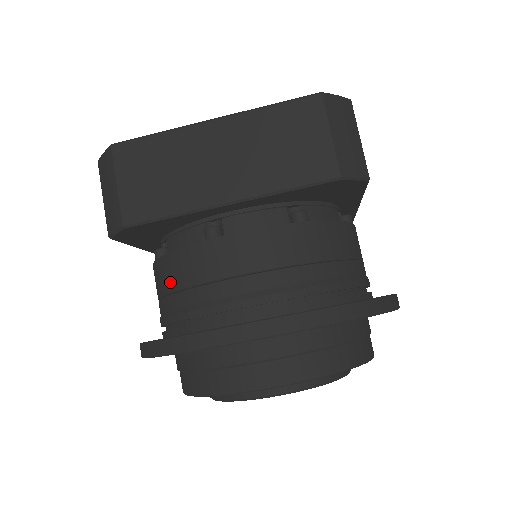
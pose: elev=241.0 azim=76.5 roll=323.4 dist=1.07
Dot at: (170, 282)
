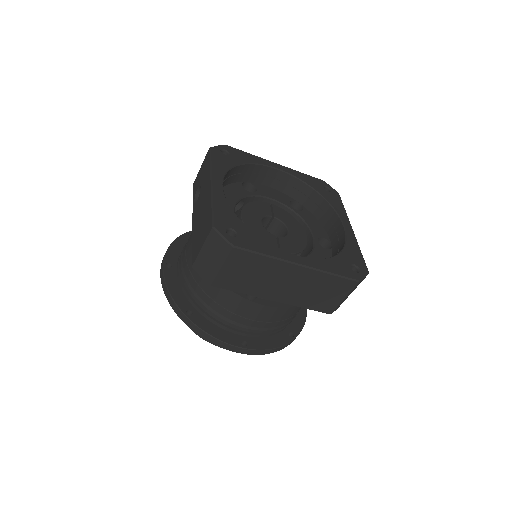
Dot at: (211, 291)
